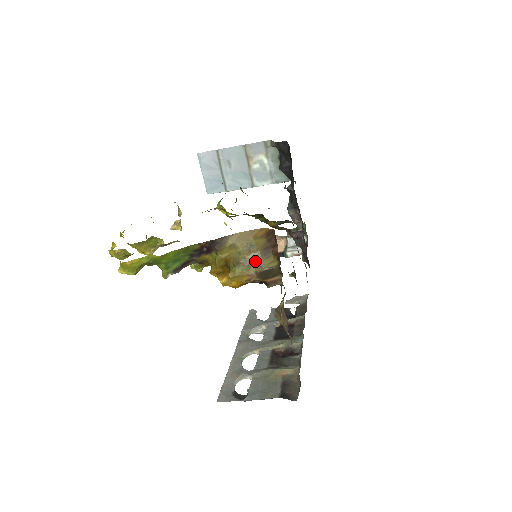
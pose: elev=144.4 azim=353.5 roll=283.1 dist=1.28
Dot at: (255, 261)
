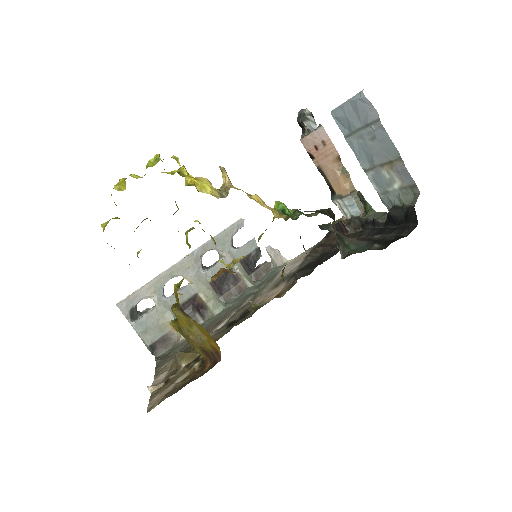
Dot at: (193, 342)
